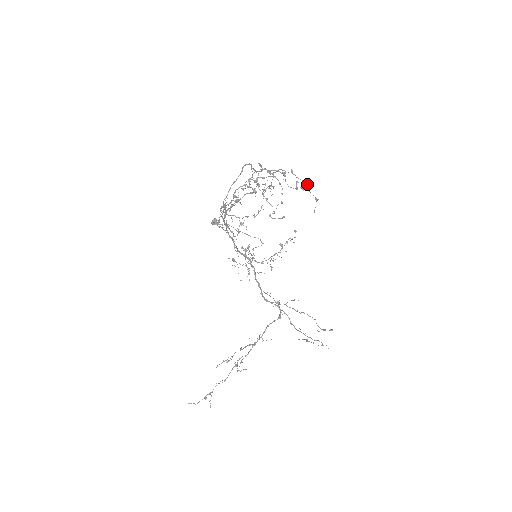
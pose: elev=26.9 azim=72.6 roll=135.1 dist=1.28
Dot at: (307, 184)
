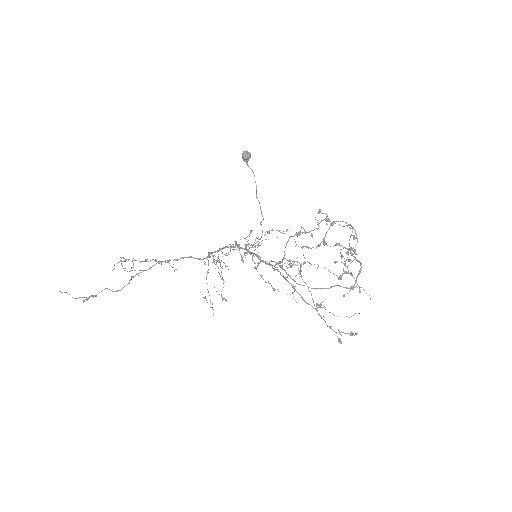
Dot at: occluded
